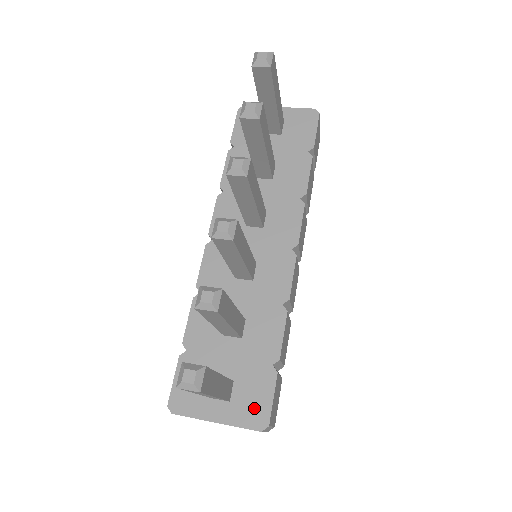
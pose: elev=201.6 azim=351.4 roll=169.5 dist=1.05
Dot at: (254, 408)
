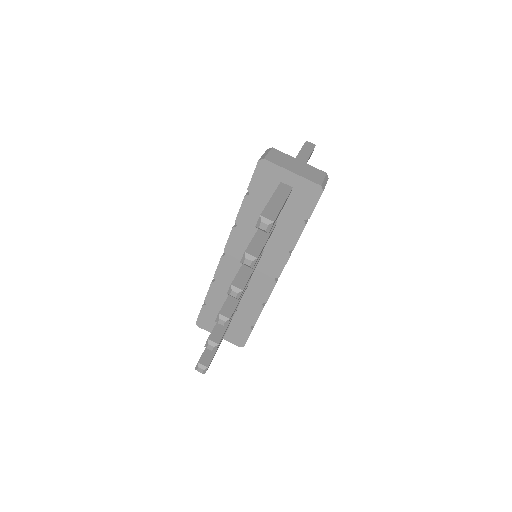
Dot at: (238, 339)
